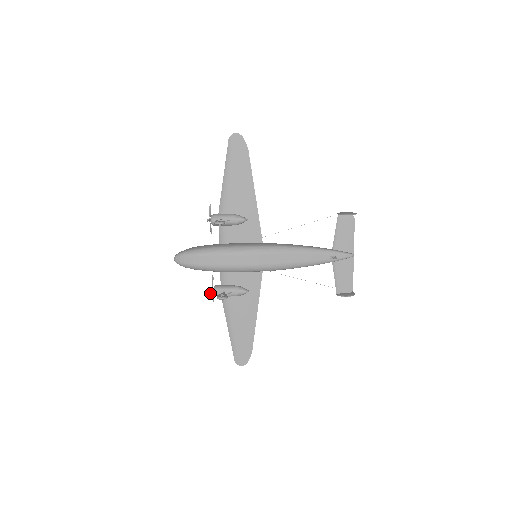
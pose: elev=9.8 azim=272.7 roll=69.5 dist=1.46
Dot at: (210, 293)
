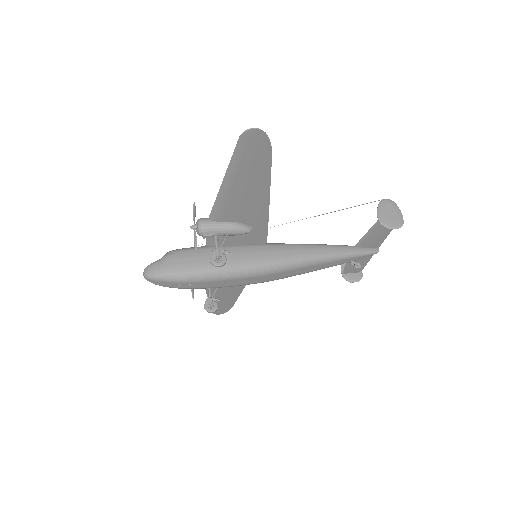
Dot at: (192, 292)
